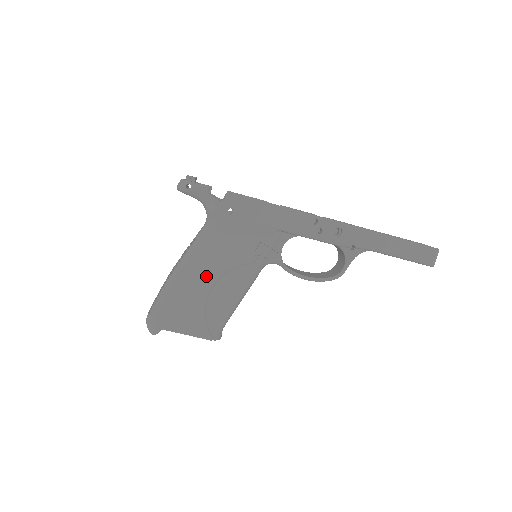
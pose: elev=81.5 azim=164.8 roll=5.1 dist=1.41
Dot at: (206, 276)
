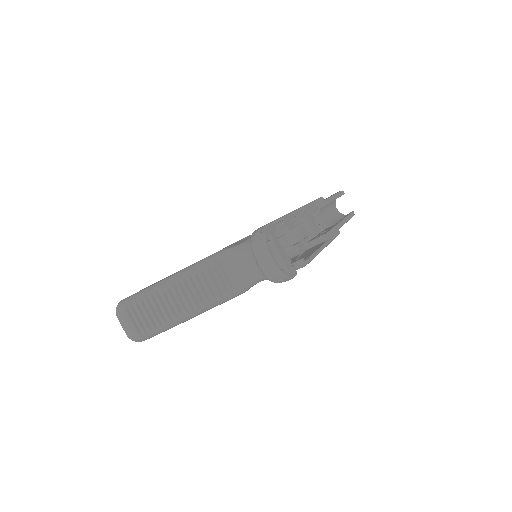
Dot at: occluded
